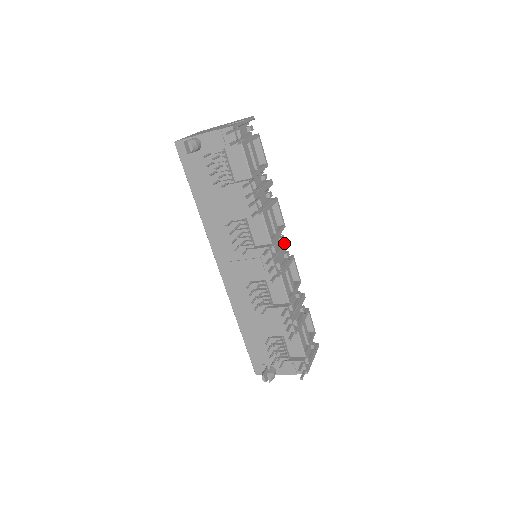
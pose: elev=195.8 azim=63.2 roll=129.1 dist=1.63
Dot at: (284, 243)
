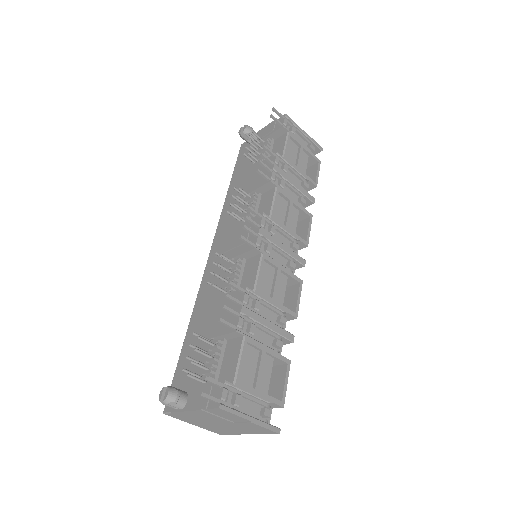
Dot at: (294, 252)
